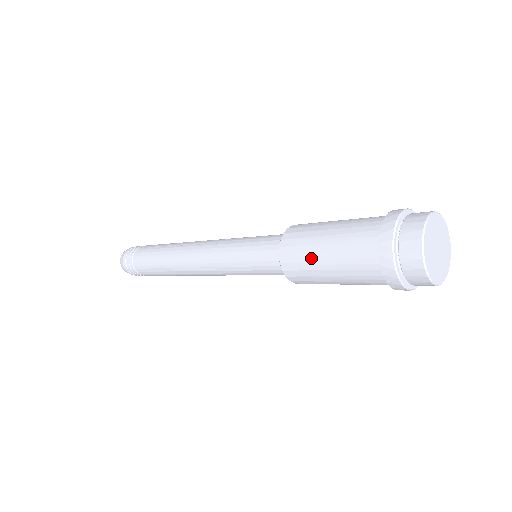
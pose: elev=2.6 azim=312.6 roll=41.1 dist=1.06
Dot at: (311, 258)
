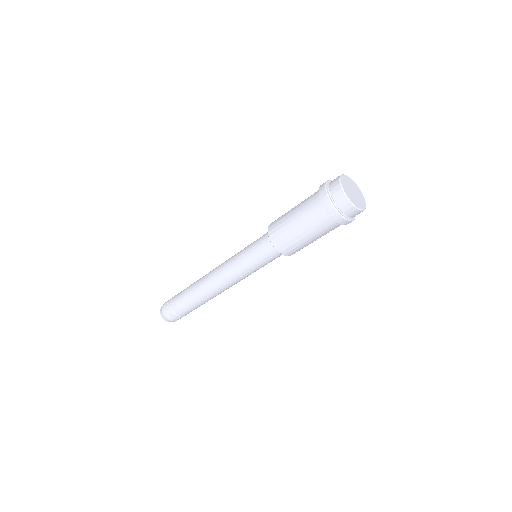
Dot at: (287, 212)
